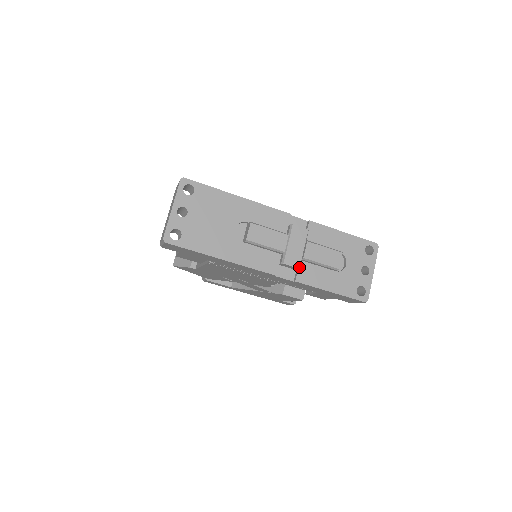
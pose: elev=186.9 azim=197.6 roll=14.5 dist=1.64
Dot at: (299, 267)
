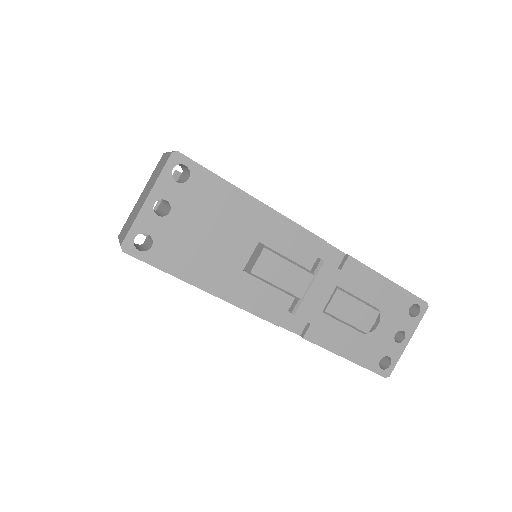
Dot at: (315, 323)
